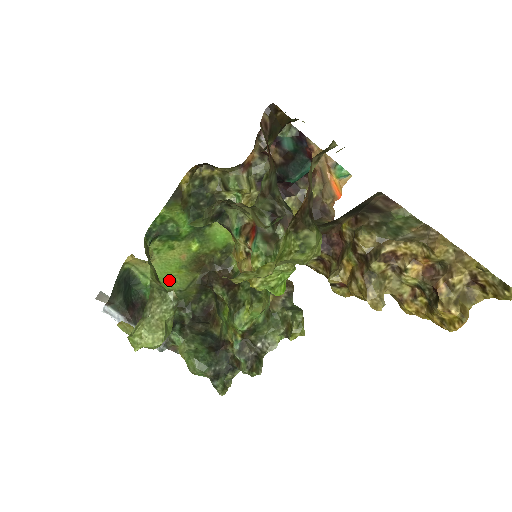
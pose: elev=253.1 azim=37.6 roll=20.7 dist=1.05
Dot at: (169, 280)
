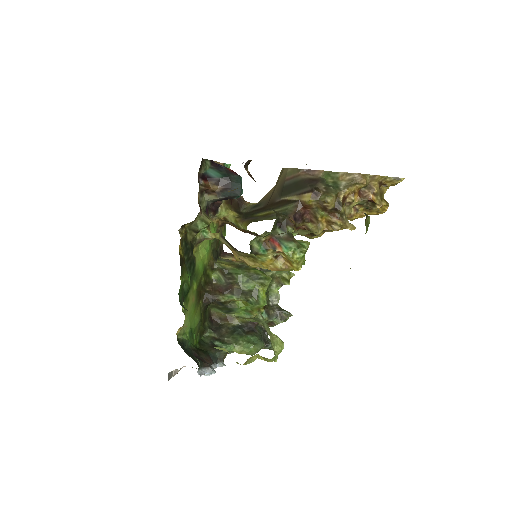
Dot at: (193, 322)
